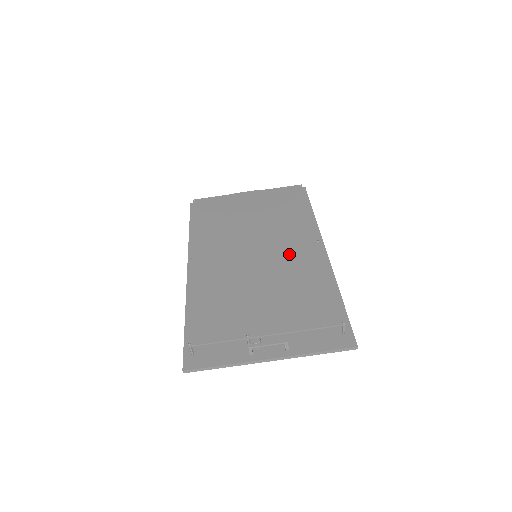
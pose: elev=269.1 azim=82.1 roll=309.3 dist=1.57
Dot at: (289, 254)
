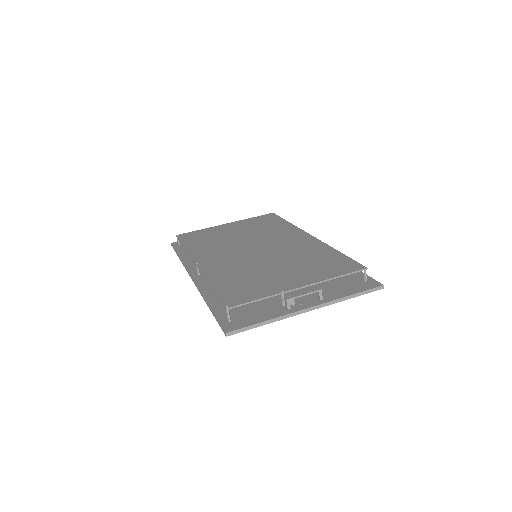
Dot at: (288, 245)
